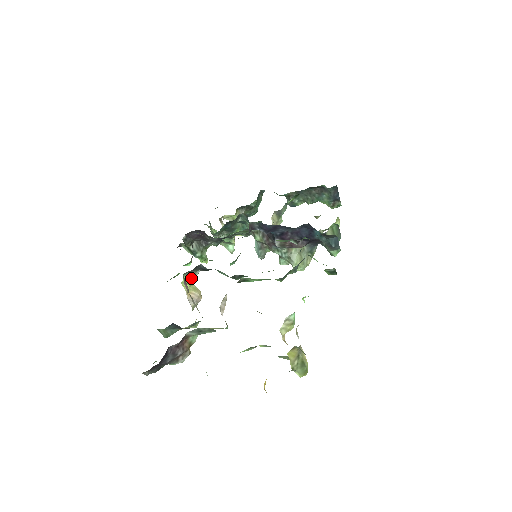
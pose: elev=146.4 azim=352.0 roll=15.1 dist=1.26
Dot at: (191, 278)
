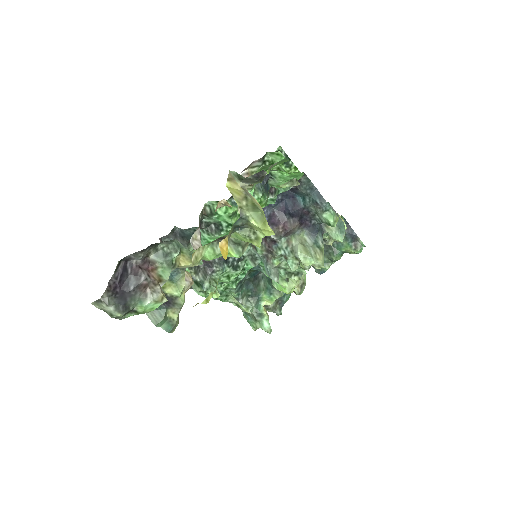
Dot at: occluded
